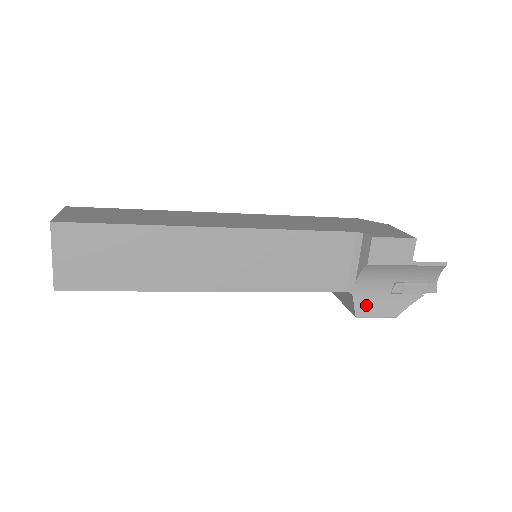
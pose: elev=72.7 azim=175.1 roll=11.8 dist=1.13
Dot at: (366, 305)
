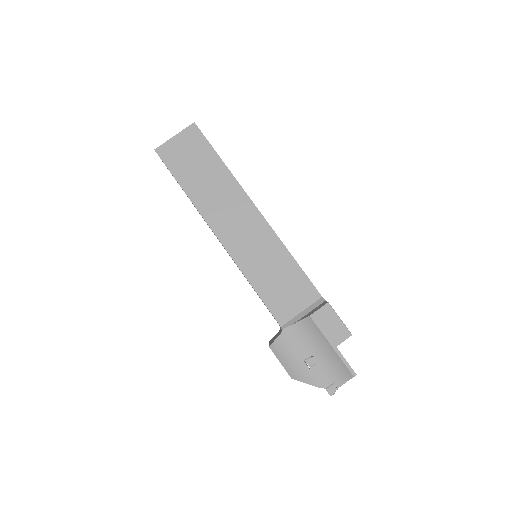
Dot at: (283, 348)
